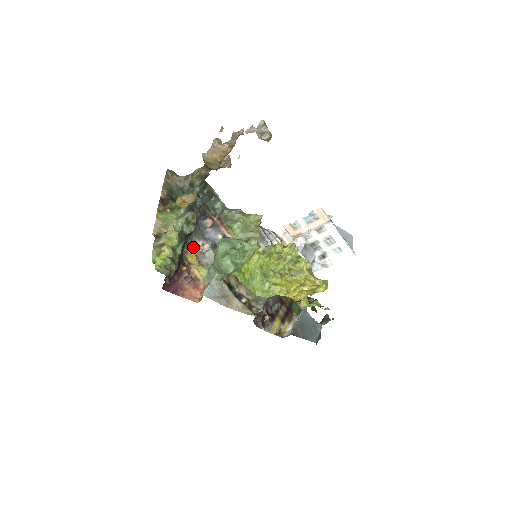
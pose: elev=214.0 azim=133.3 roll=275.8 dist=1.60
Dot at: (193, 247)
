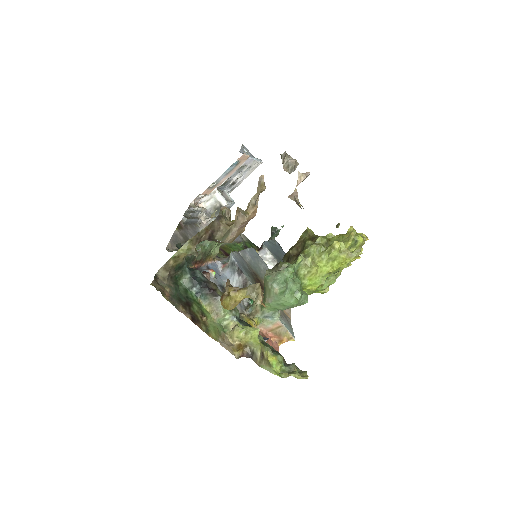
Dot at: occluded
